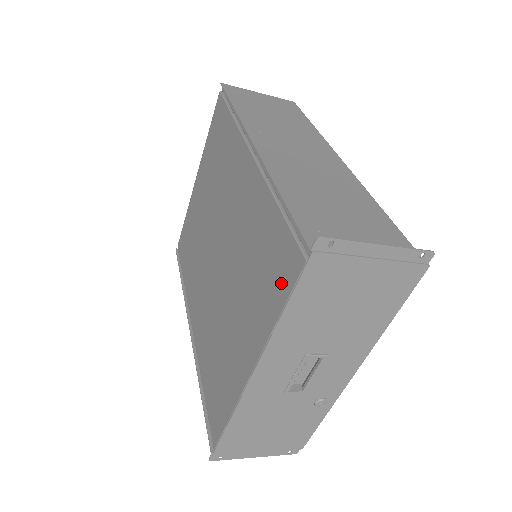
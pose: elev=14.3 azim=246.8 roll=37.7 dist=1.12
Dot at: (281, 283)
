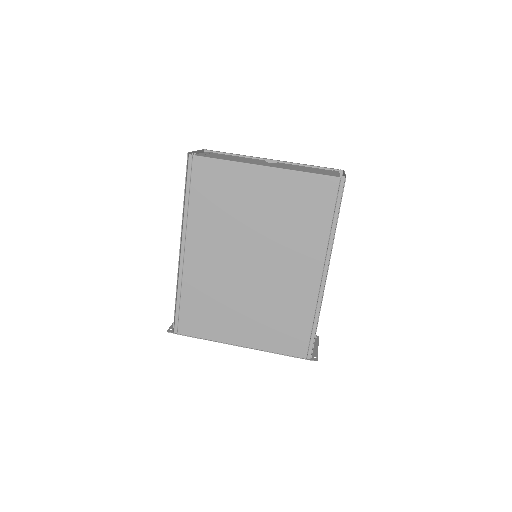
Dot at: (288, 347)
